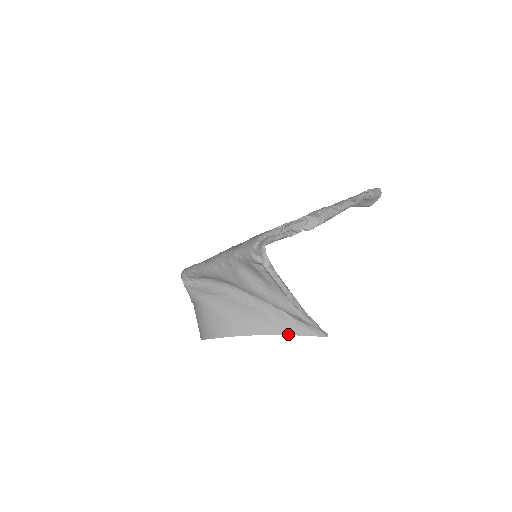
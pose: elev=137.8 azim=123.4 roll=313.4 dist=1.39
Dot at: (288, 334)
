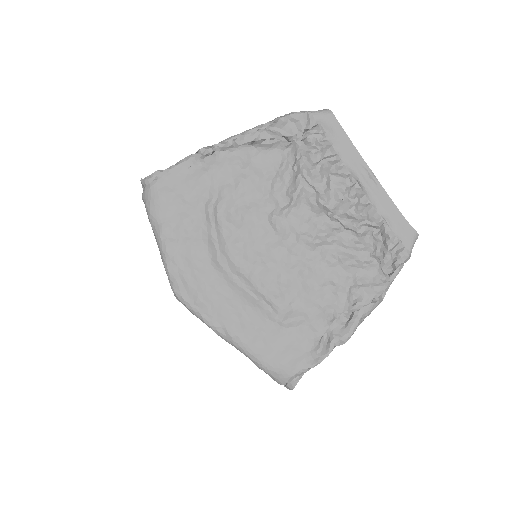
Dot at: occluded
